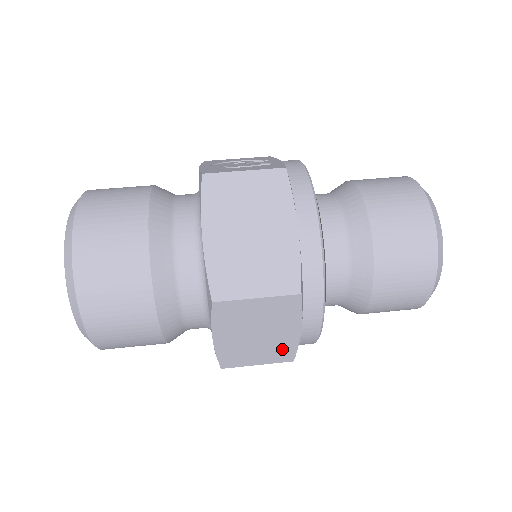
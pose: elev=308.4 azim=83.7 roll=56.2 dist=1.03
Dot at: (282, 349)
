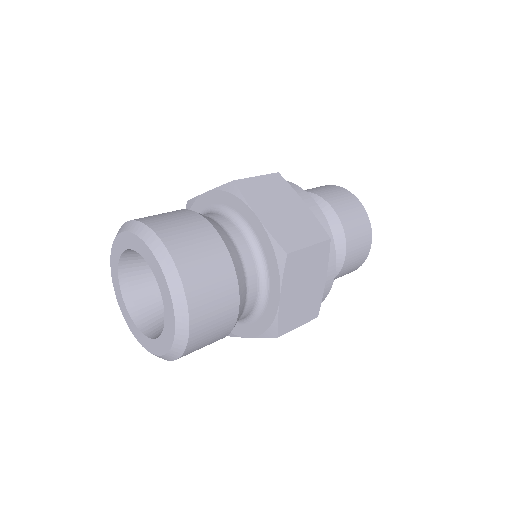
Dot at: (314, 303)
